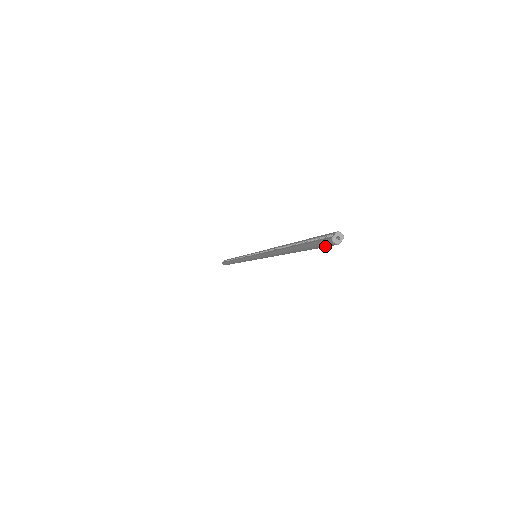
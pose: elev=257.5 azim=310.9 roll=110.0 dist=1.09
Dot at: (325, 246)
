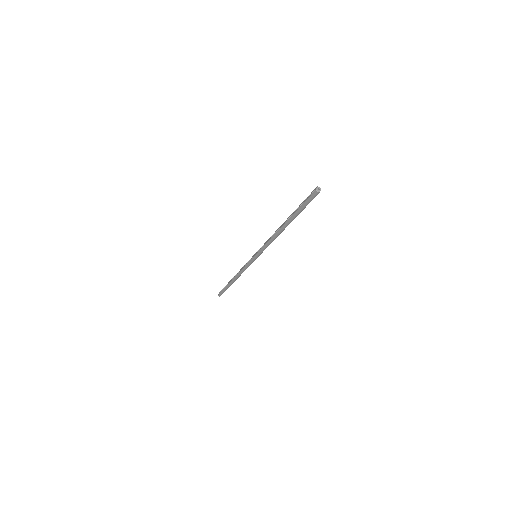
Dot at: (312, 199)
